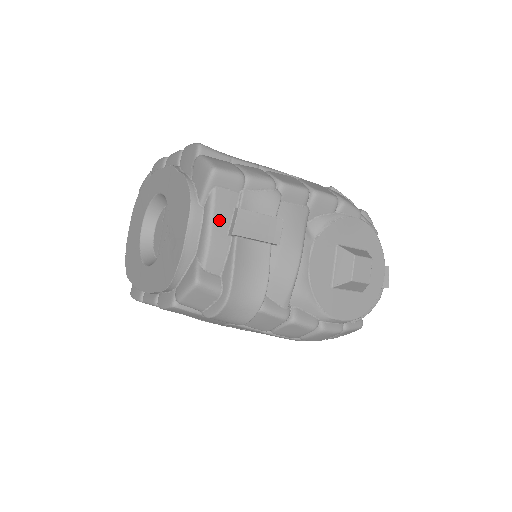
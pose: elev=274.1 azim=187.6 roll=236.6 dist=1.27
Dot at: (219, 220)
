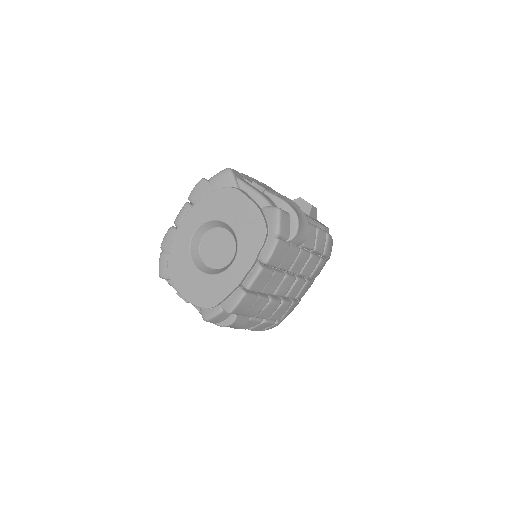
Dot at: (253, 187)
